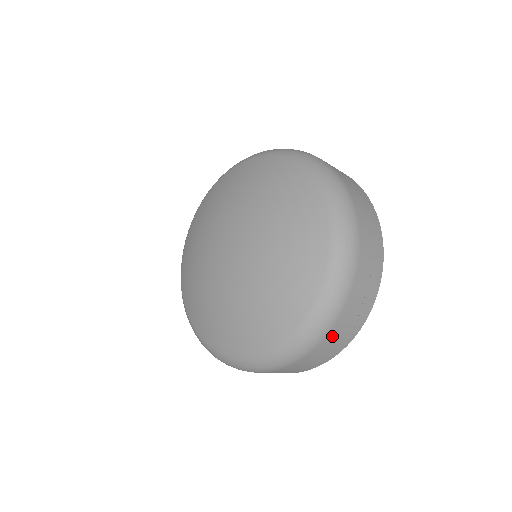
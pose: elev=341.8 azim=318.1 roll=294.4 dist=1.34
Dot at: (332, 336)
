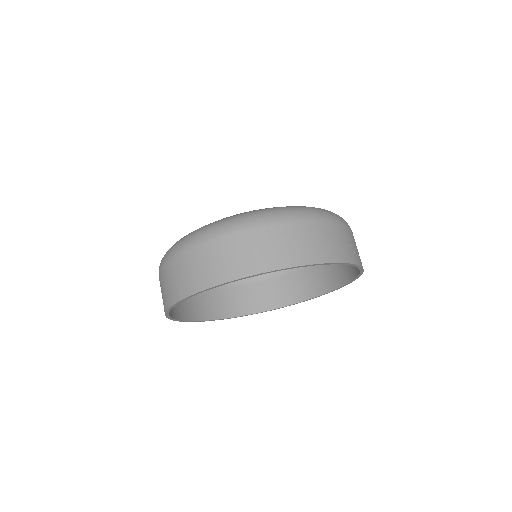
Dot at: (334, 230)
